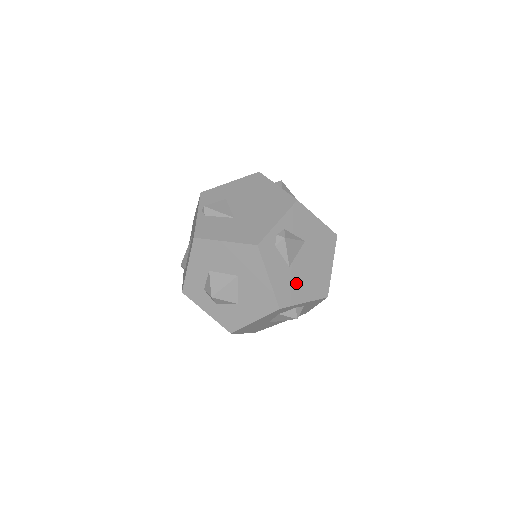
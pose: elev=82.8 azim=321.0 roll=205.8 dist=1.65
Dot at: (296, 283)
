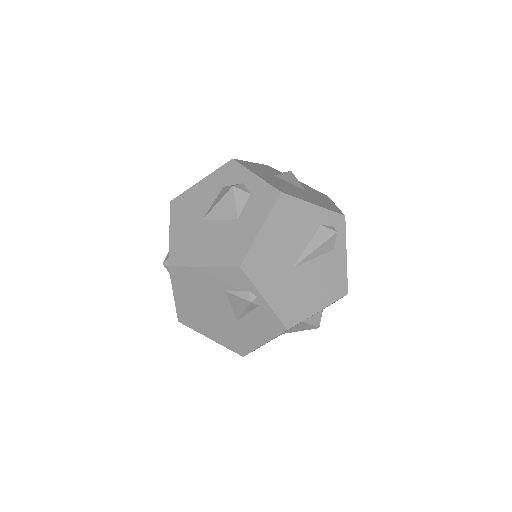
Dot at: (266, 175)
